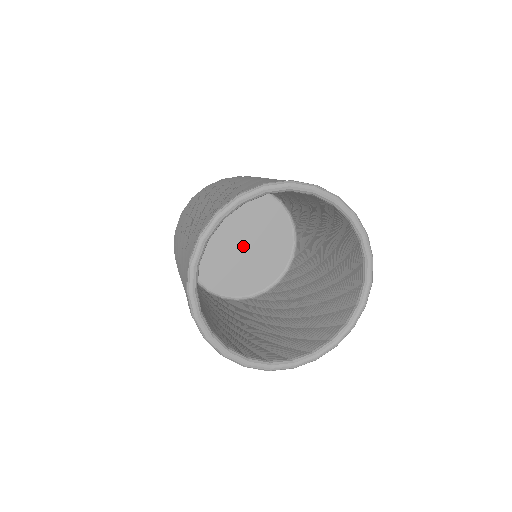
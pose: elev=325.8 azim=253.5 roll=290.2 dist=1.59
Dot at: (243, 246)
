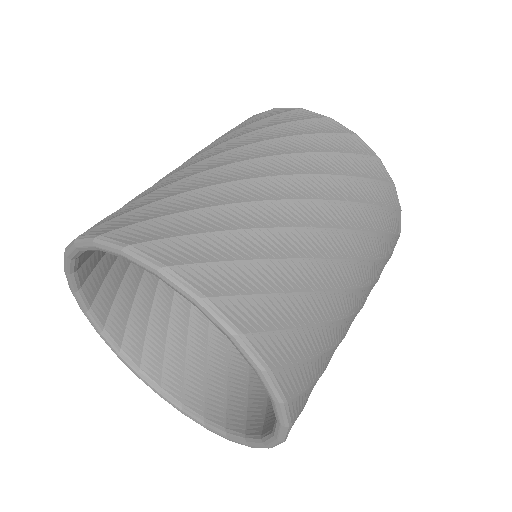
Dot at: occluded
